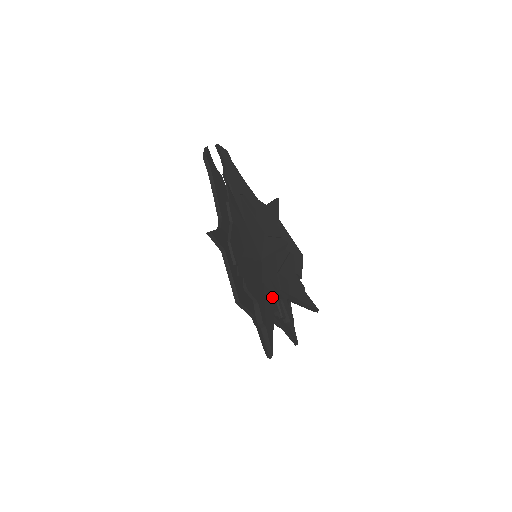
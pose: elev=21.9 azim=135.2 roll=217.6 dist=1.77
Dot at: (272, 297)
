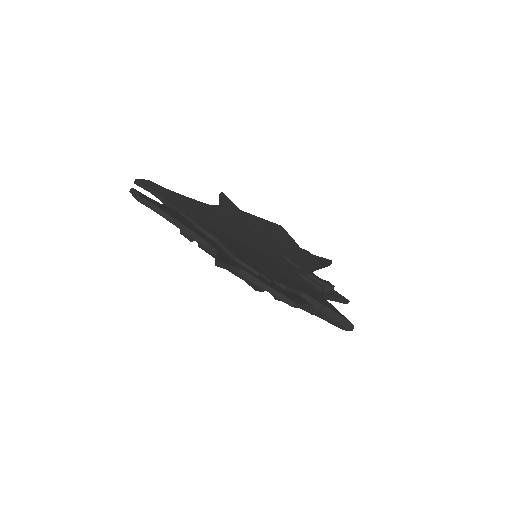
Dot at: (302, 279)
